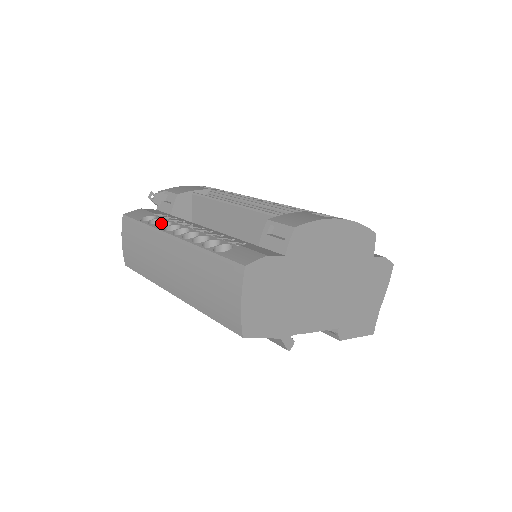
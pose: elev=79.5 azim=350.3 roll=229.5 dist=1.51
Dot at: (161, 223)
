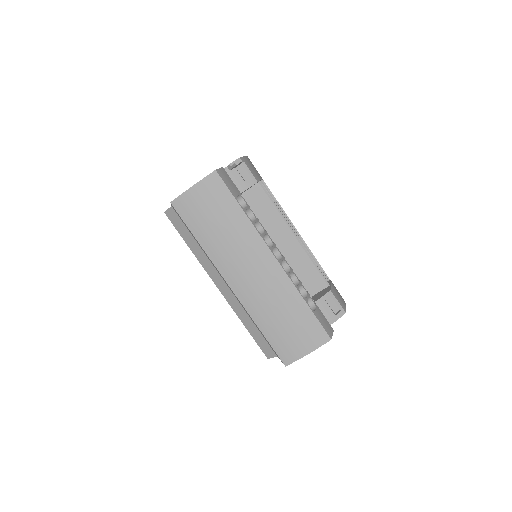
Dot at: (255, 222)
